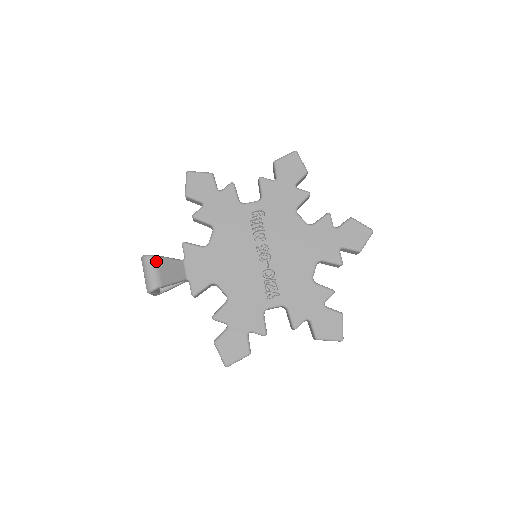
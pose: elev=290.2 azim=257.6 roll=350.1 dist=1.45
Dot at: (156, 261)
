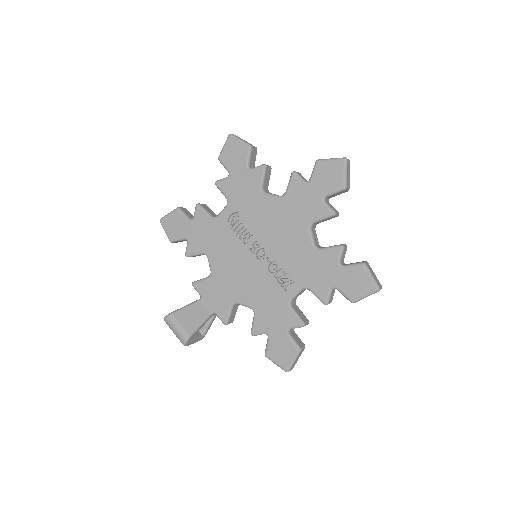
Dot at: (174, 318)
